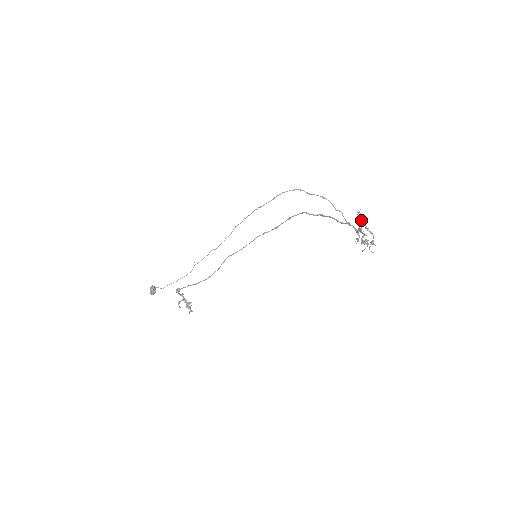
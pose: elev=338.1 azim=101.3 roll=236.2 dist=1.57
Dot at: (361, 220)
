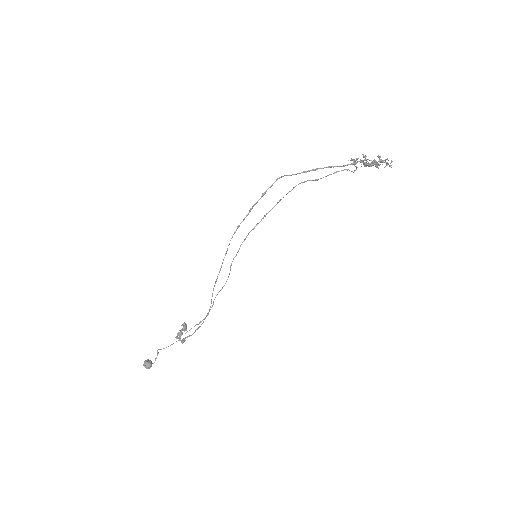
Dot at: (386, 165)
